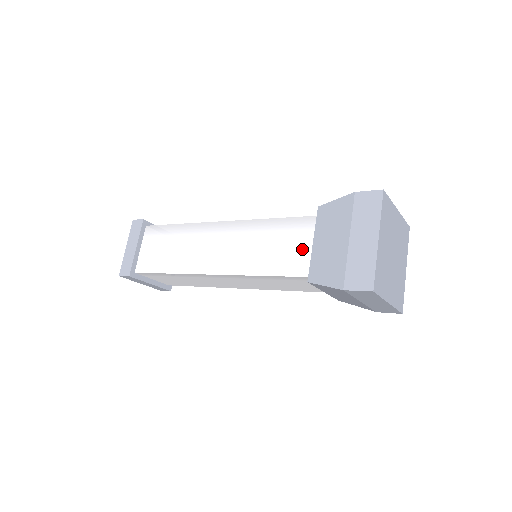
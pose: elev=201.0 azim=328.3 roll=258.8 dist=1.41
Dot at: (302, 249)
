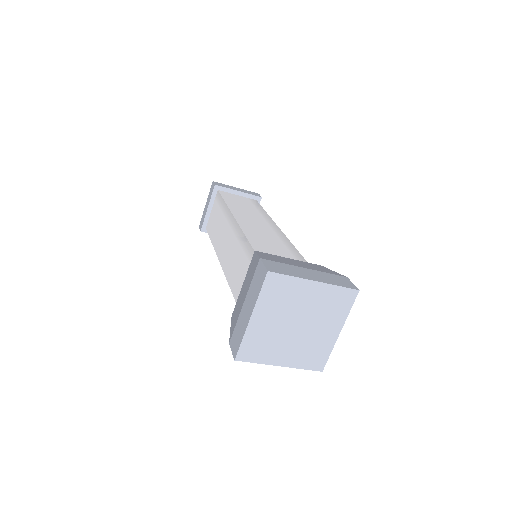
Dot at: occluded
